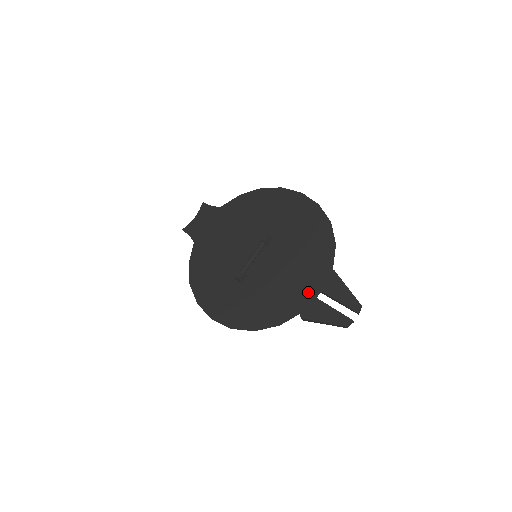
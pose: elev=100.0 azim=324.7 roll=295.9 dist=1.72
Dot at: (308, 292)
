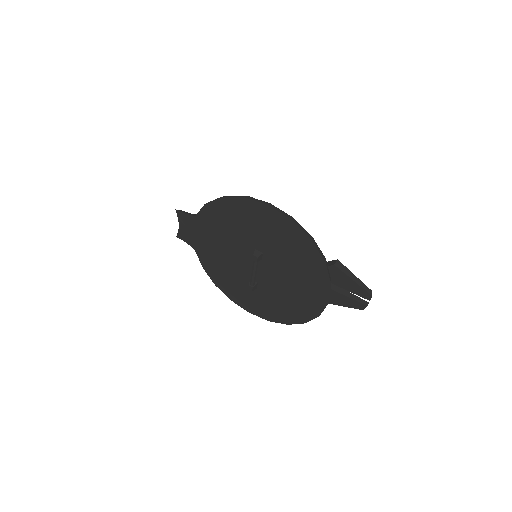
Dot at: (317, 302)
